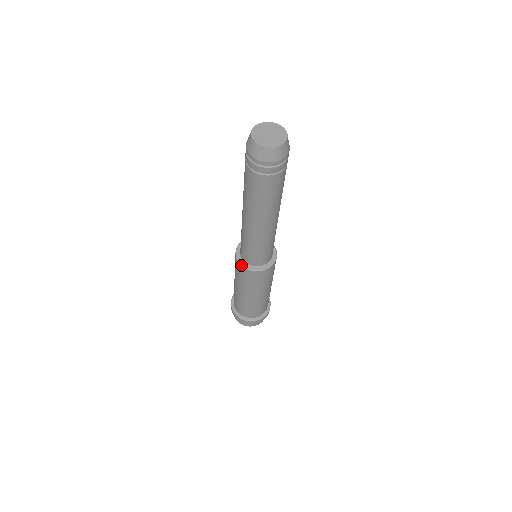
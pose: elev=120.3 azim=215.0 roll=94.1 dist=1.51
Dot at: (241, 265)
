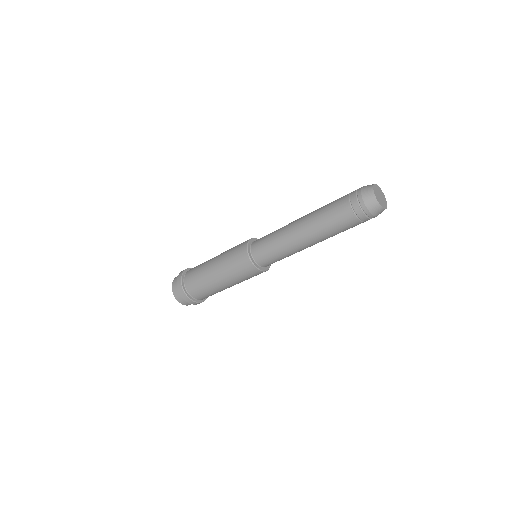
Dot at: (247, 250)
